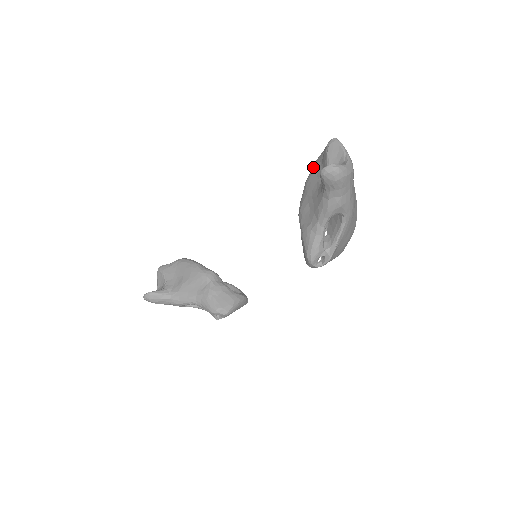
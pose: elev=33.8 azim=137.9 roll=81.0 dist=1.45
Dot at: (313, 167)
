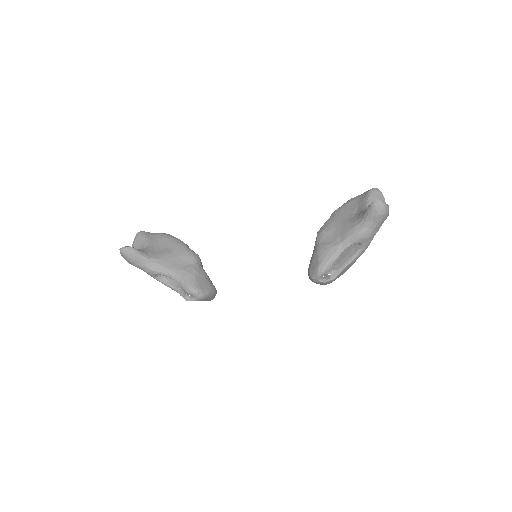
Dot at: (346, 203)
